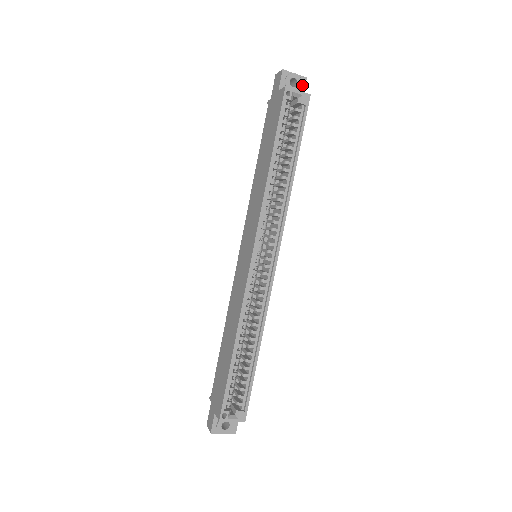
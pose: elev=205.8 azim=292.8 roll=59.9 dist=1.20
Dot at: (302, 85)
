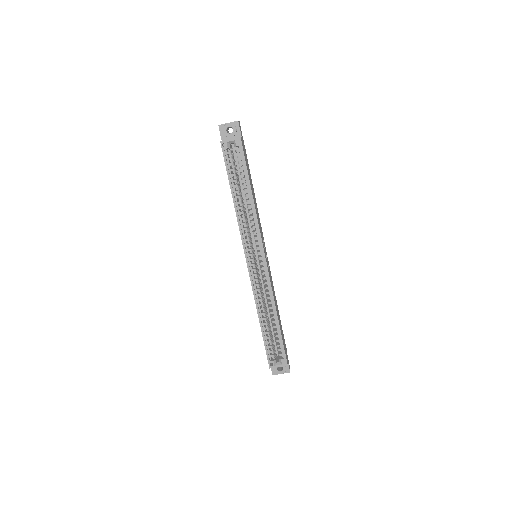
Dot at: (237, 128)
